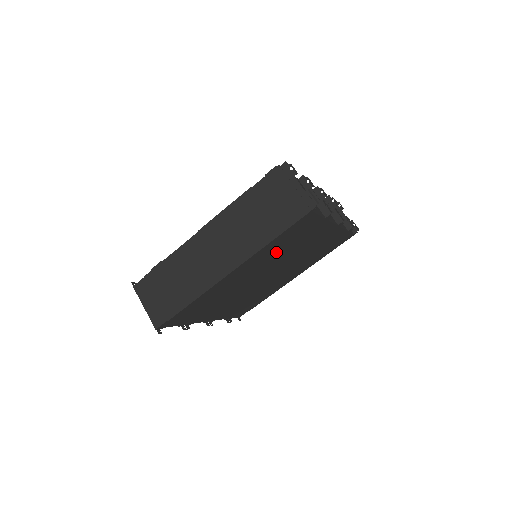
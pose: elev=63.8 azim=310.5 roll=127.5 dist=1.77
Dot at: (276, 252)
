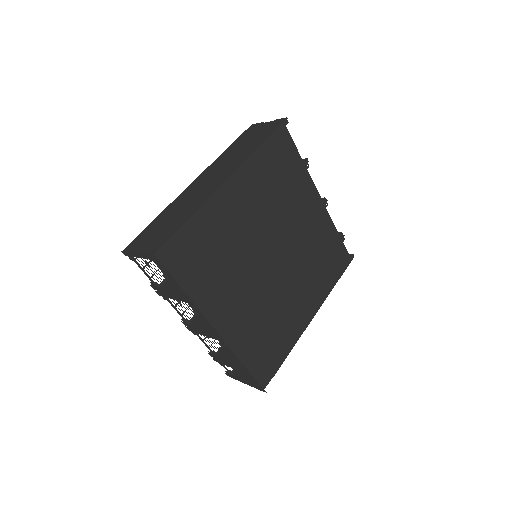
Dot at: (269, 188)
